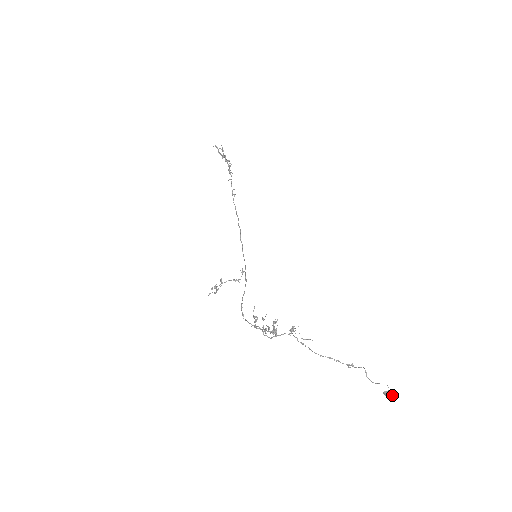
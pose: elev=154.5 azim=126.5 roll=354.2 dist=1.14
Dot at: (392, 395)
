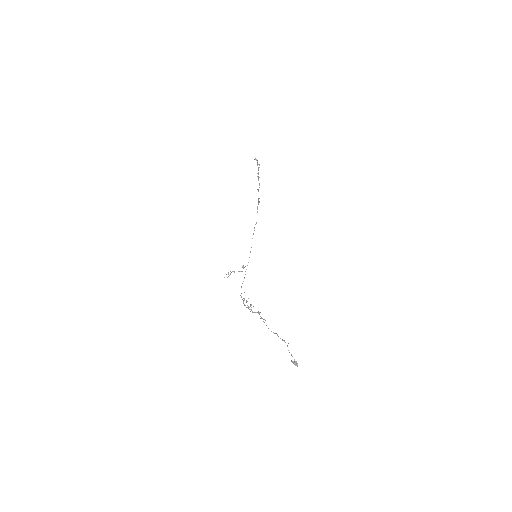
Dot at: (294, 364)
